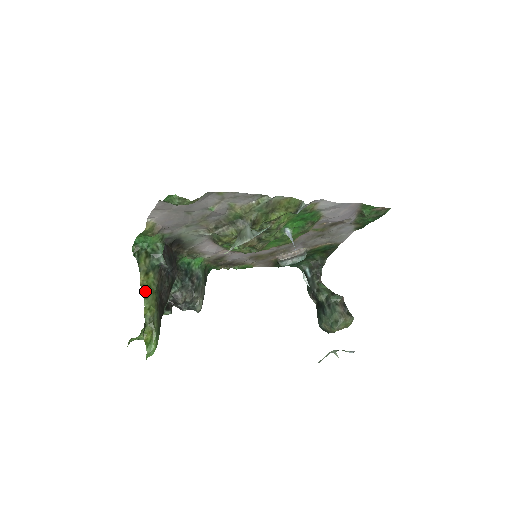
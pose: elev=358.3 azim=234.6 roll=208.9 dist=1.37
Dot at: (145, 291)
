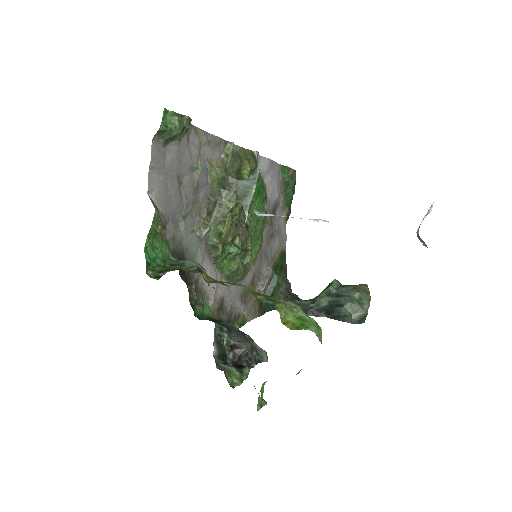
Dot at: (224, 282)
